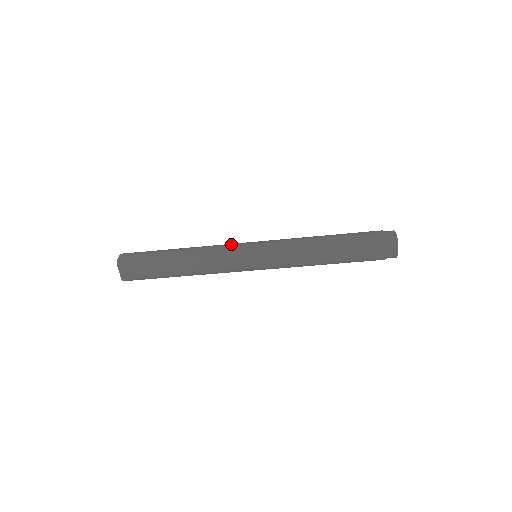
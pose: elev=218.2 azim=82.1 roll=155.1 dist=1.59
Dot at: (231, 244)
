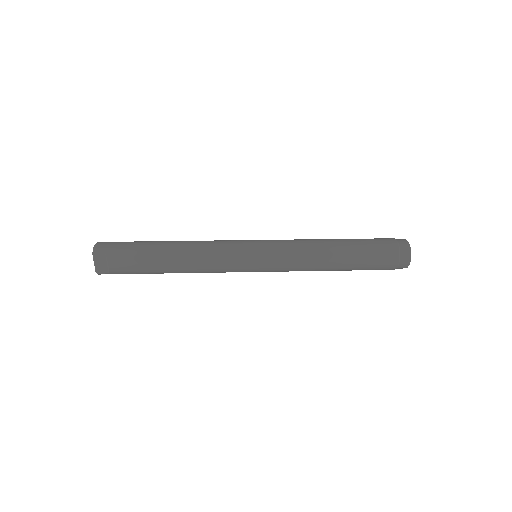
Dot at: (229, 240)
